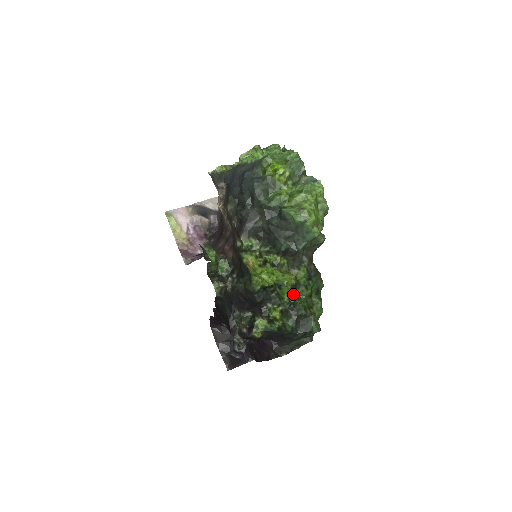
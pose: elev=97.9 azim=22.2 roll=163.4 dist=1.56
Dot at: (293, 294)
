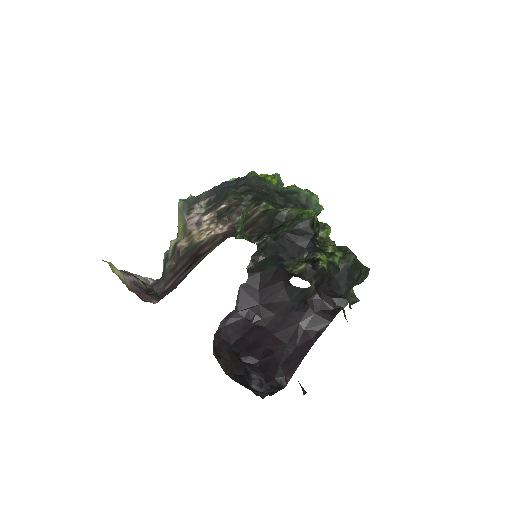
Dot at: occluded
